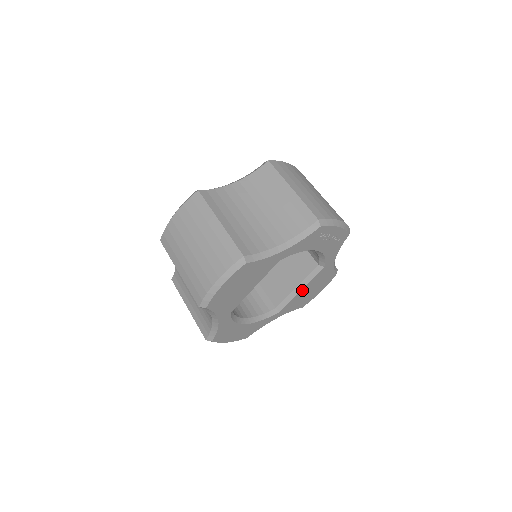
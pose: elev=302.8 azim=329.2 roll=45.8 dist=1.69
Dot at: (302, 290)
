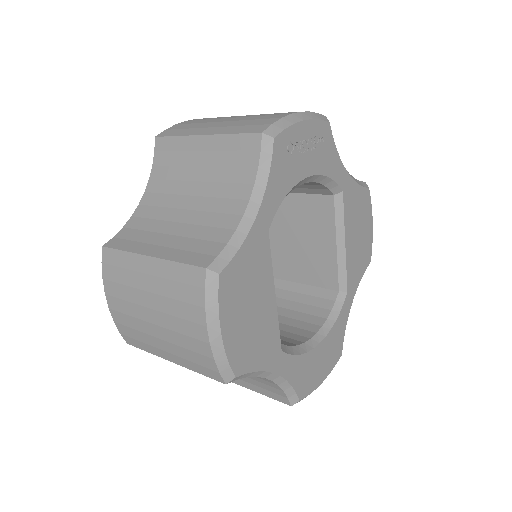
Dot at: (346, 243)
